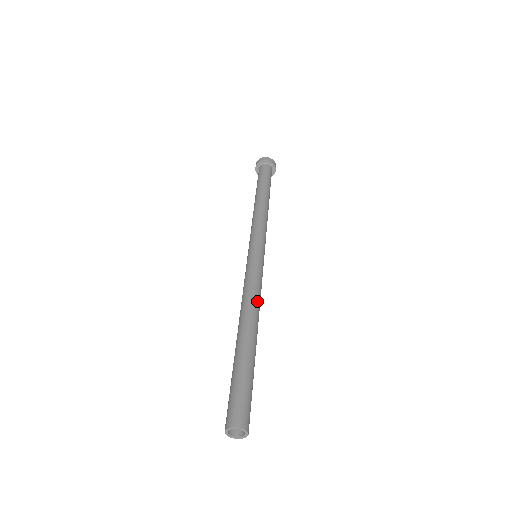
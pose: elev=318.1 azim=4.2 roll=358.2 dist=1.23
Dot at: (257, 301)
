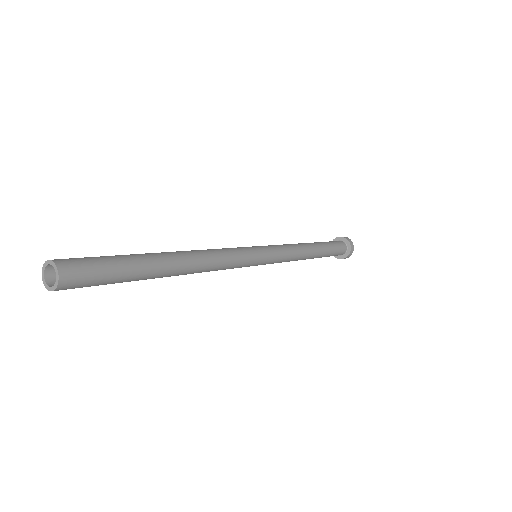
Dot at: (205, 250)
